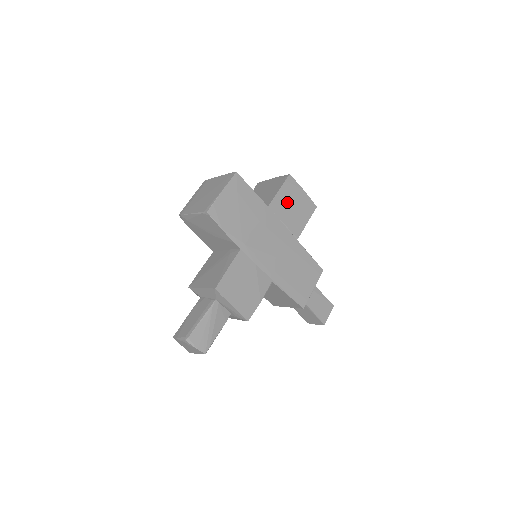
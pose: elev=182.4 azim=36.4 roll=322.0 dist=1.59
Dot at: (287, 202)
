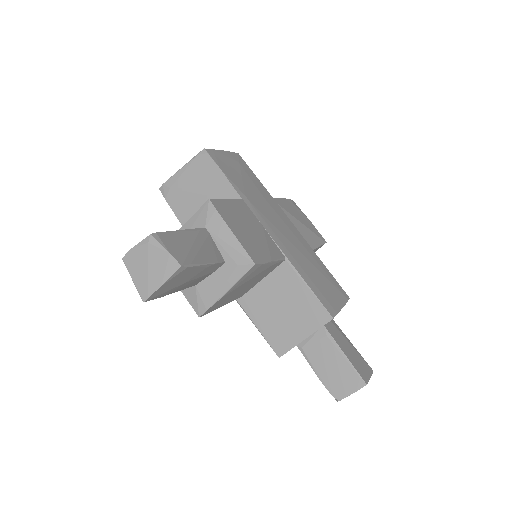
Dot at: (293, 213)
